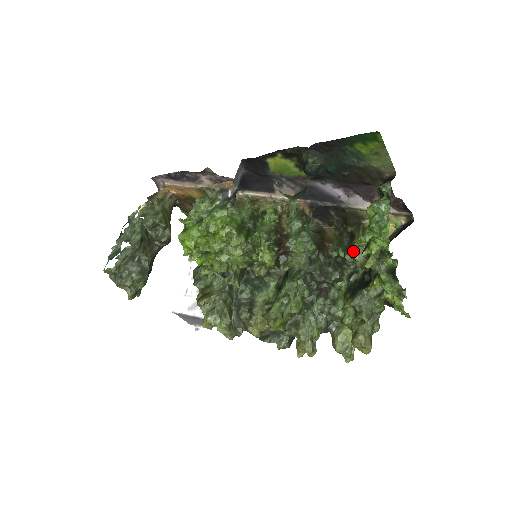
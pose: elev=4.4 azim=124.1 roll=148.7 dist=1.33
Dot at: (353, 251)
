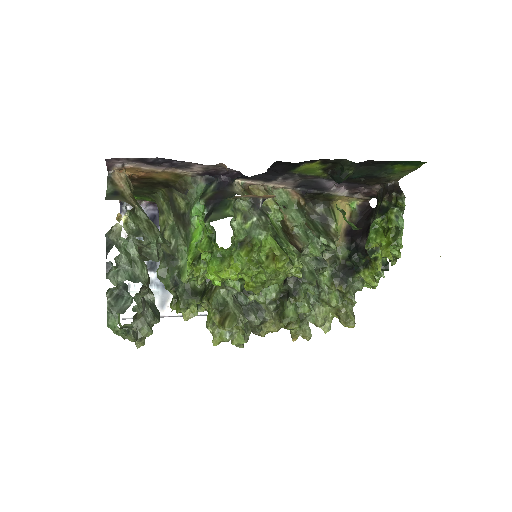
Dot at: (334, 238)
